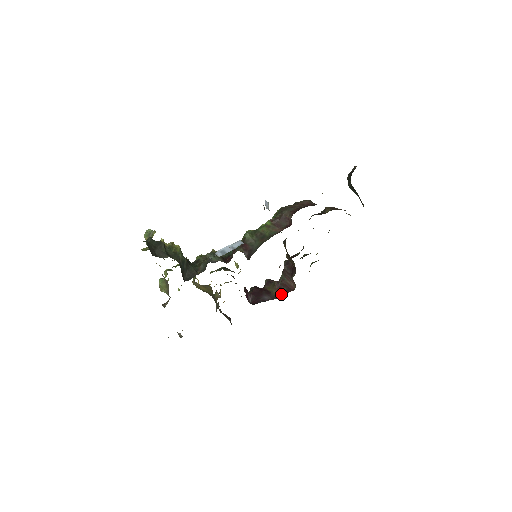
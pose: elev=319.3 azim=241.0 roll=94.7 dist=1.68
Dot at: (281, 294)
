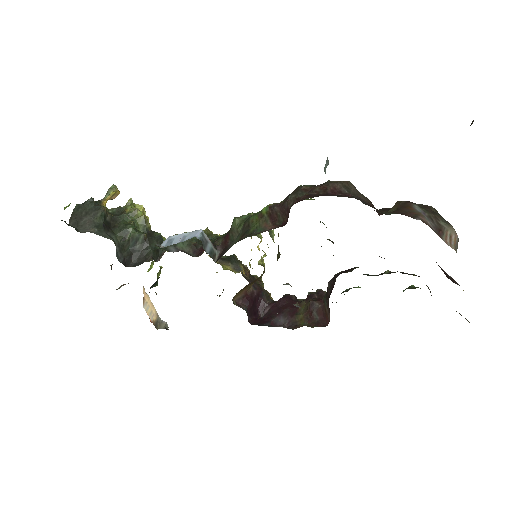
Dot at: (304, 324)
